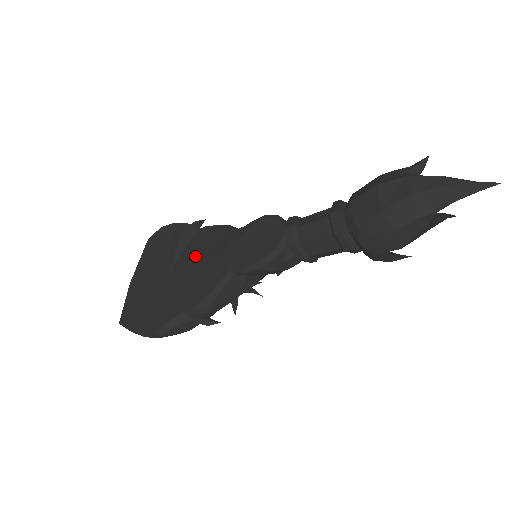
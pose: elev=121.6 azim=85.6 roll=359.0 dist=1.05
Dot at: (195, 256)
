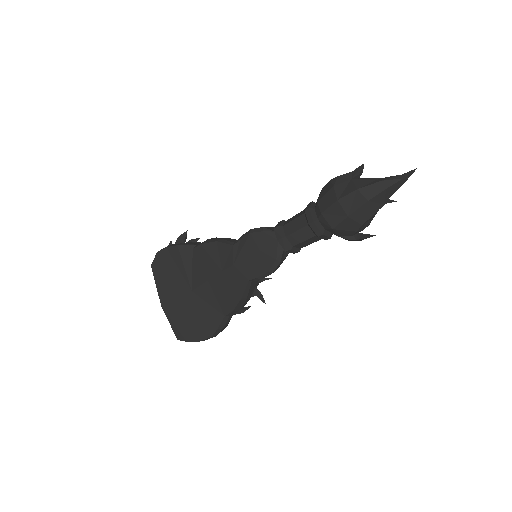
Dot at: (208, 272)
